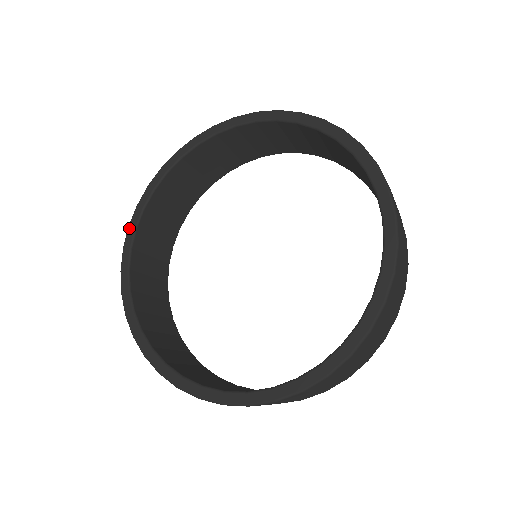
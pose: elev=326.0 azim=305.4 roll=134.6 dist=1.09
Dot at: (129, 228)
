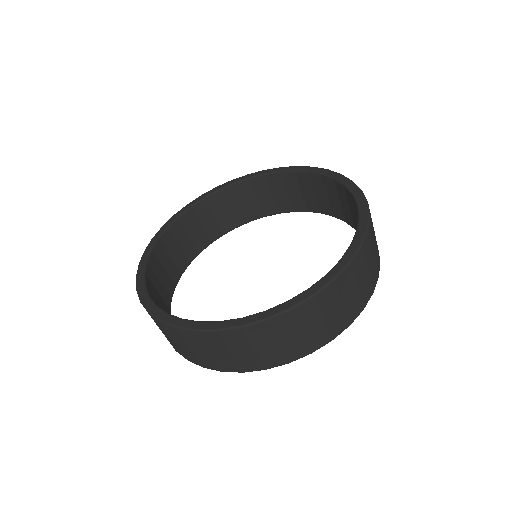
Dot at: (231, 180)
